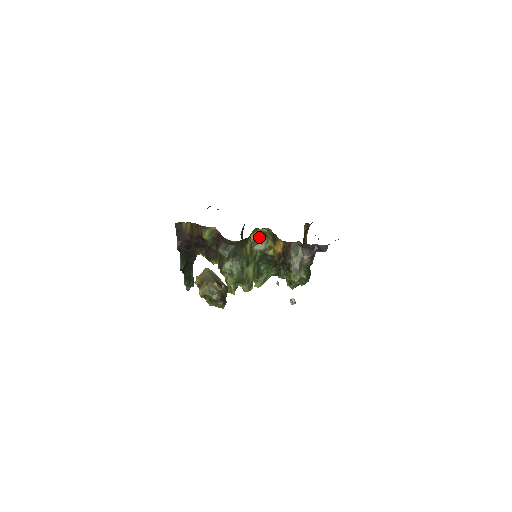
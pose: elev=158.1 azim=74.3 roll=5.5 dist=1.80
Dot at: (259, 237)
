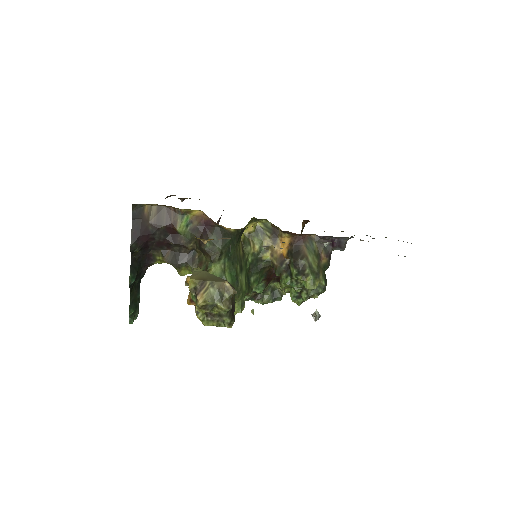
Dot at: (250, 234)
